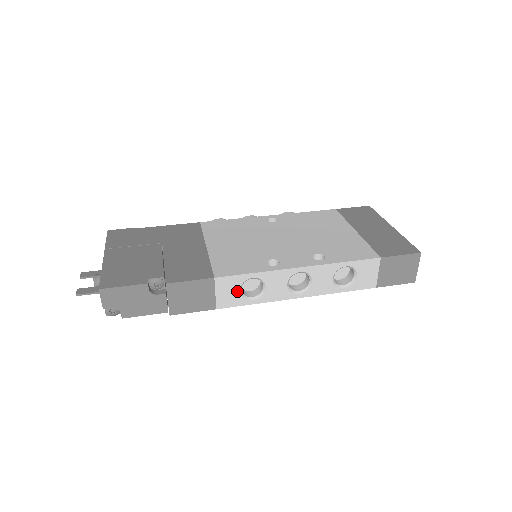
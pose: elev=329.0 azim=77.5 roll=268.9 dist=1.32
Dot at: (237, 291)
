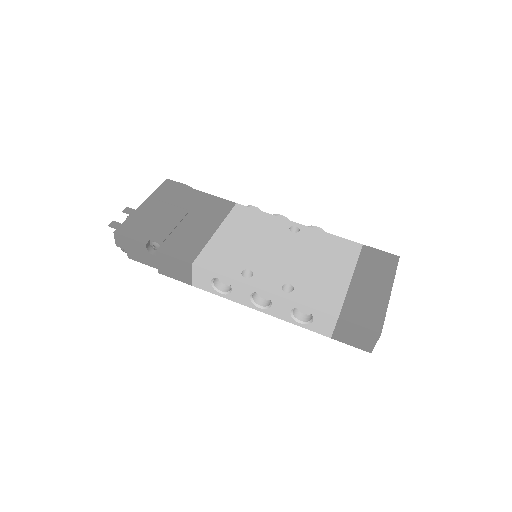
Dot at: (209, 281)
